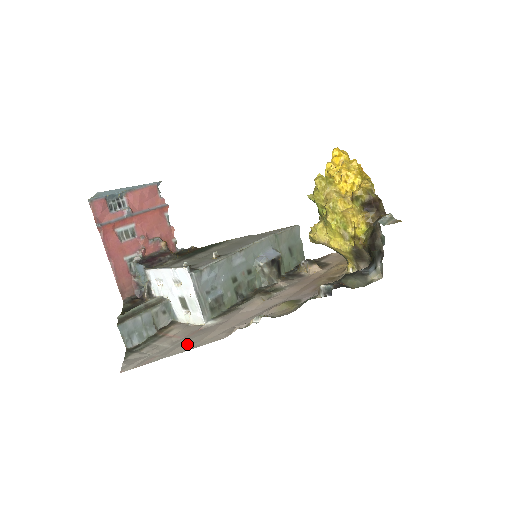
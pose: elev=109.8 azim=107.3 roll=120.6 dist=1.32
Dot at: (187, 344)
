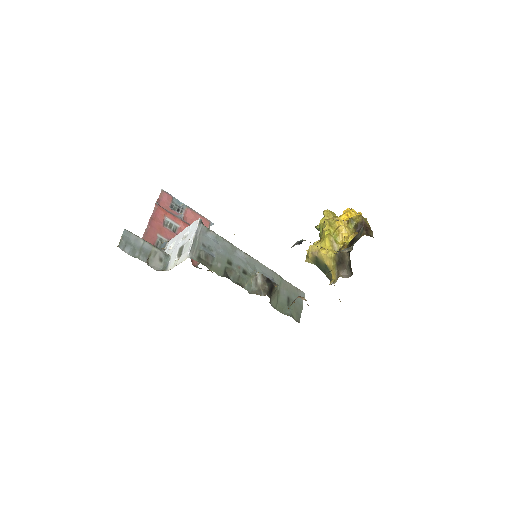
Dot at: occluded
